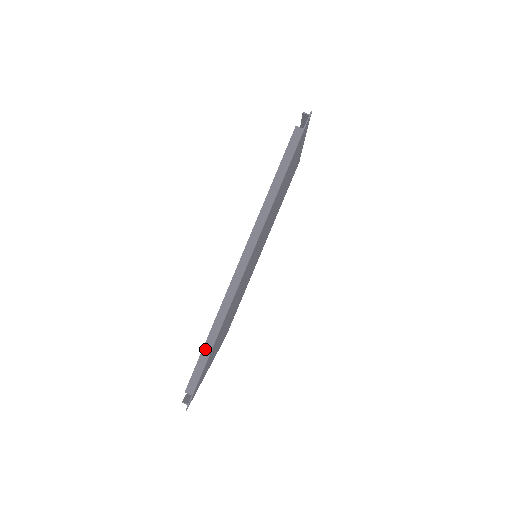
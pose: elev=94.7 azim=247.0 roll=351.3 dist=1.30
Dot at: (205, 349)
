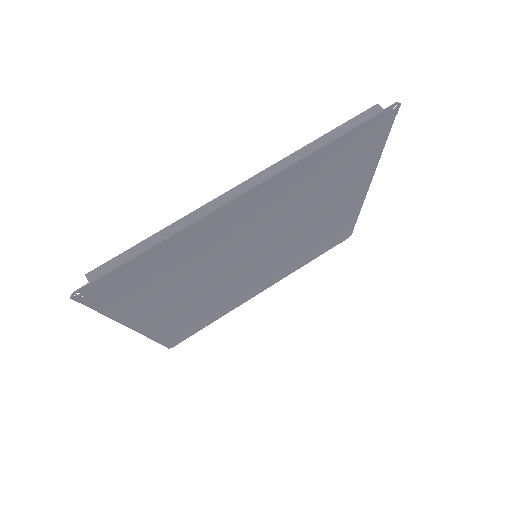
Dot at: (141, 245)
